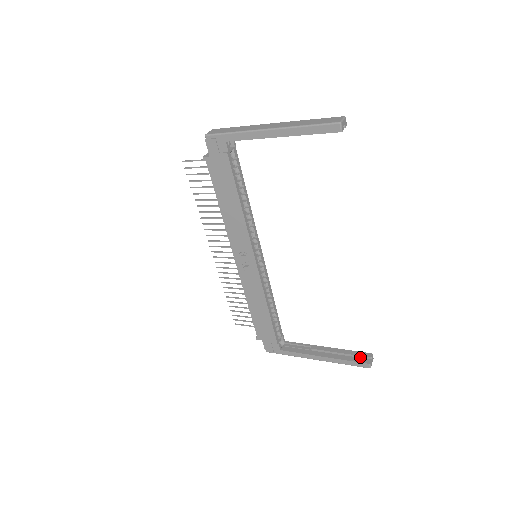
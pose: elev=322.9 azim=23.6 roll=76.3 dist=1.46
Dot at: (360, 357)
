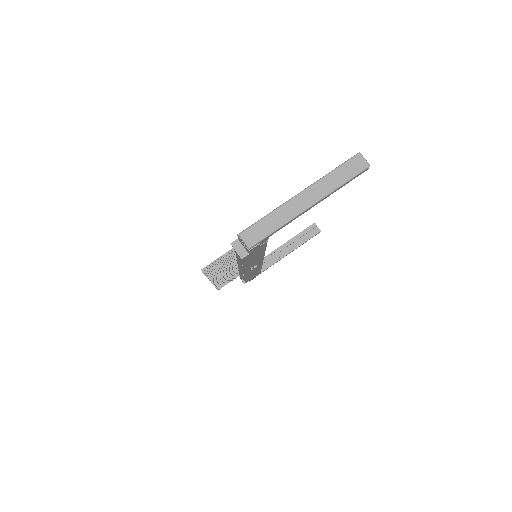
Dot at: (310, 231)
